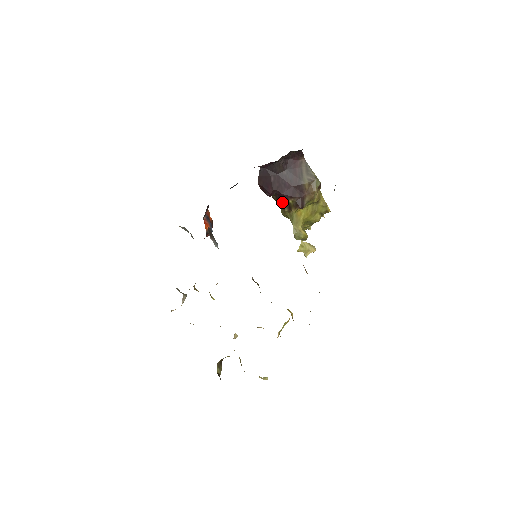
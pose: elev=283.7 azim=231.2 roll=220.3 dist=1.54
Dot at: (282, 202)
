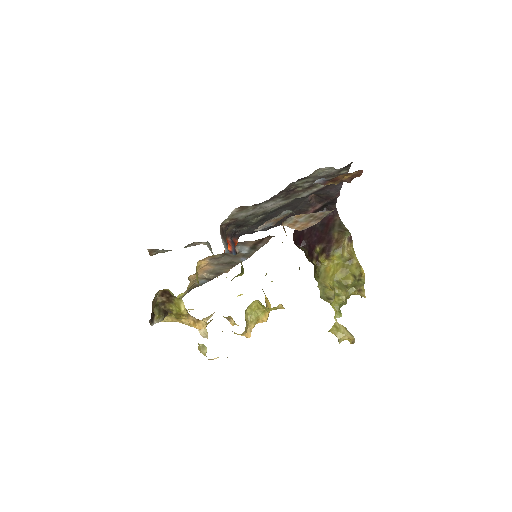
Dot at: (312, 254)
